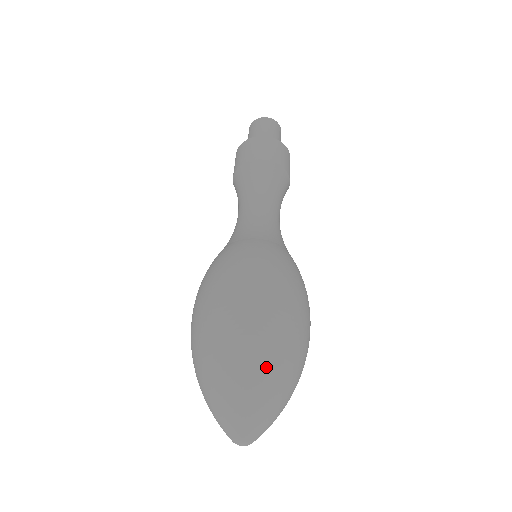
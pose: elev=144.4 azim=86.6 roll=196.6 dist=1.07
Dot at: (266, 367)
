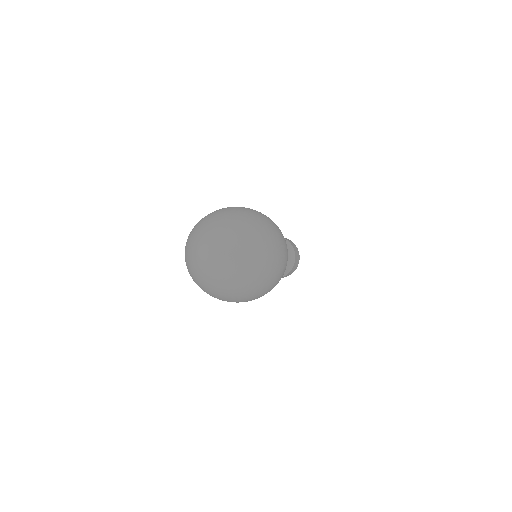
Dot at: (242, 219)
